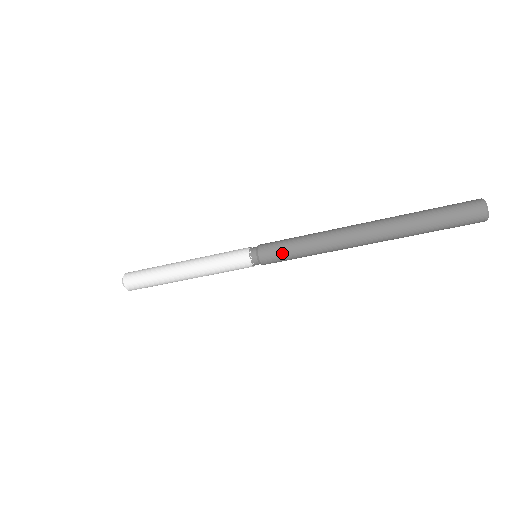
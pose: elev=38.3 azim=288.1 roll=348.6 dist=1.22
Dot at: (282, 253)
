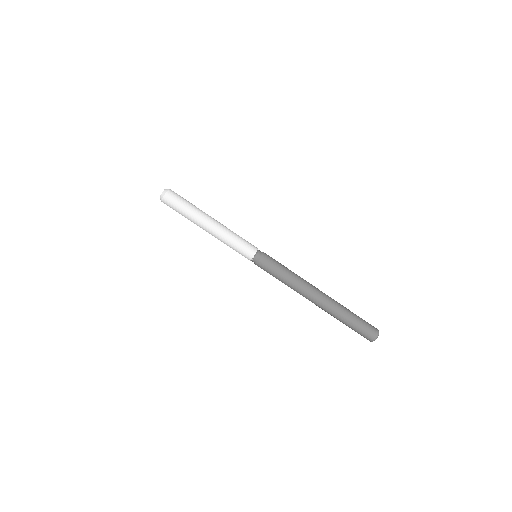
Dot at: (273, 270)
